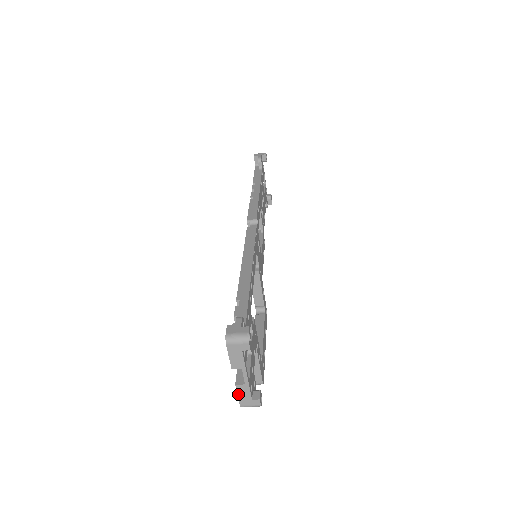
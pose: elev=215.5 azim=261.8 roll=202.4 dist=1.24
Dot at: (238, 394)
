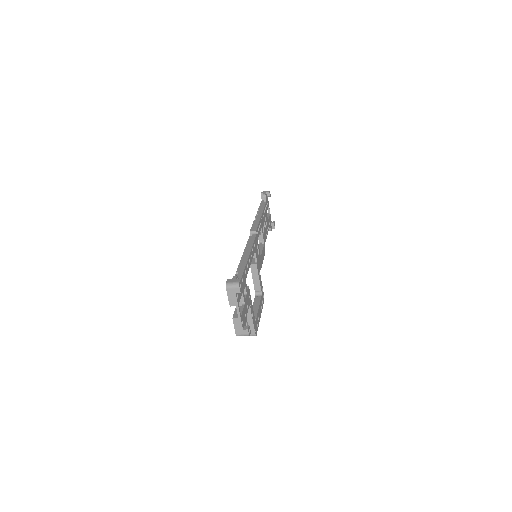
Dot at: (234, 325)
